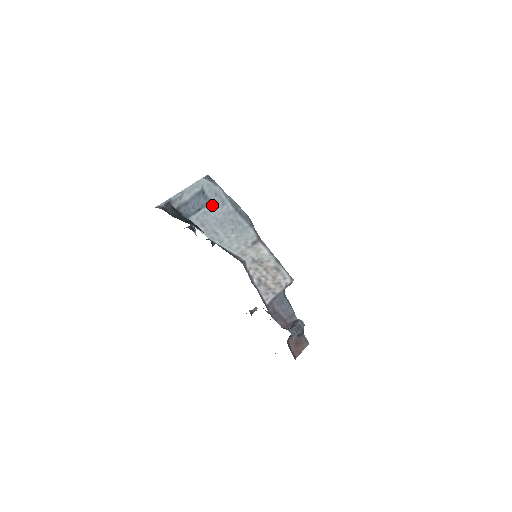
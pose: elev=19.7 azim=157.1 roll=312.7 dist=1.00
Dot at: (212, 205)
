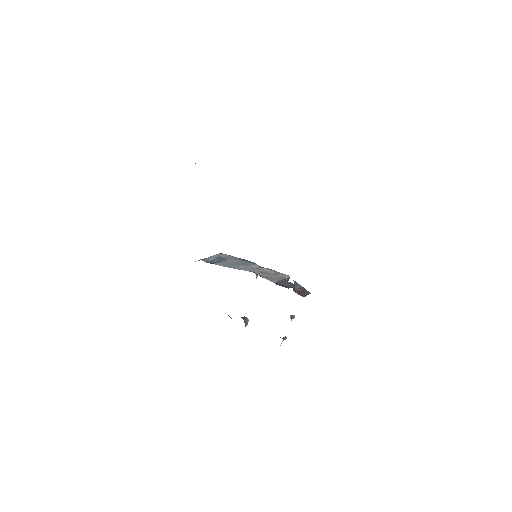
Dot at: (227, 260)
